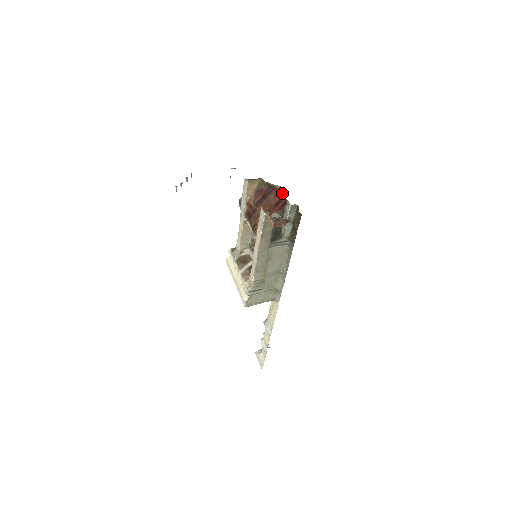
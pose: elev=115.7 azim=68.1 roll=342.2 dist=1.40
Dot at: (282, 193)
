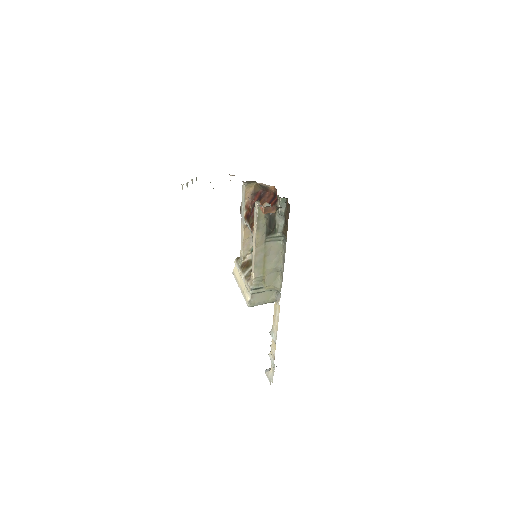
Dot at: (274, 192)
